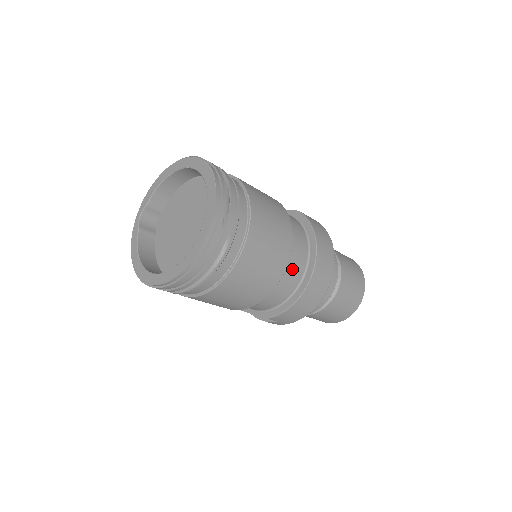
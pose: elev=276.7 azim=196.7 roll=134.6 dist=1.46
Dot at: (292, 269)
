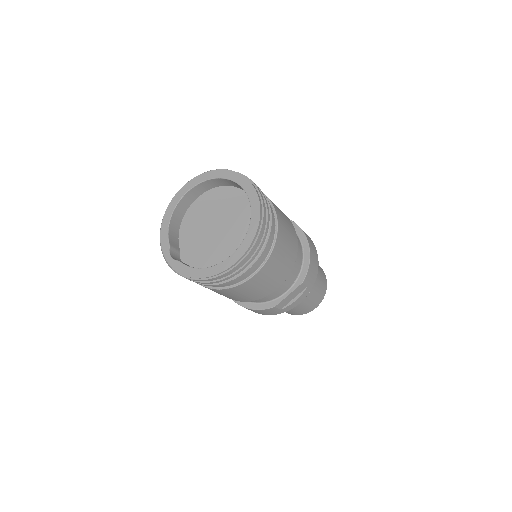
Dot at: occluded
